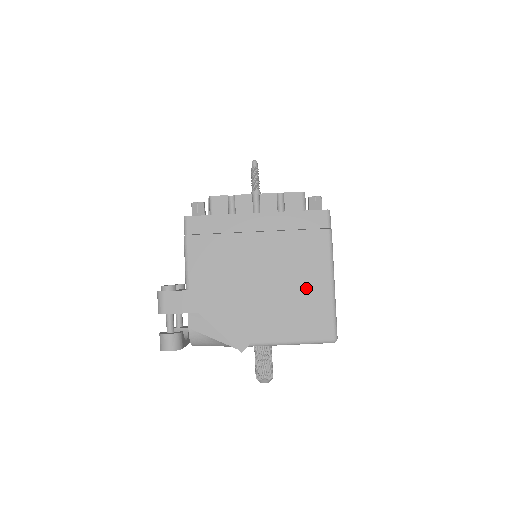
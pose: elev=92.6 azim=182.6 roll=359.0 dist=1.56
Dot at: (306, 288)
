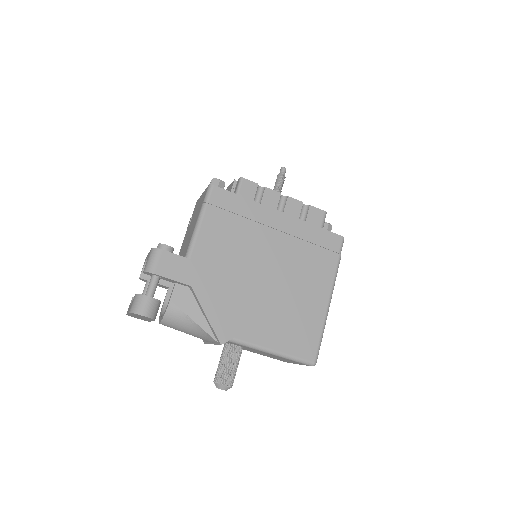
Dot at: (304, 302)
